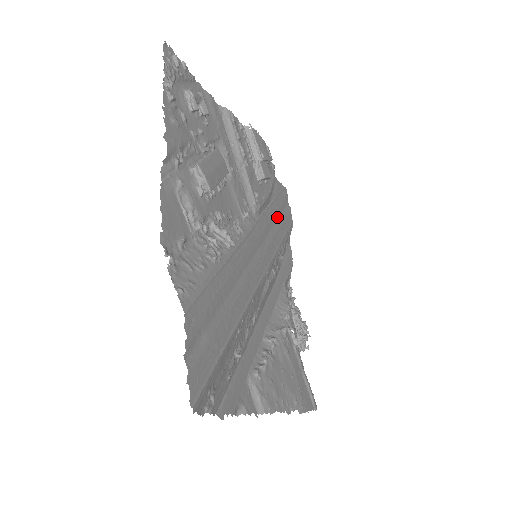
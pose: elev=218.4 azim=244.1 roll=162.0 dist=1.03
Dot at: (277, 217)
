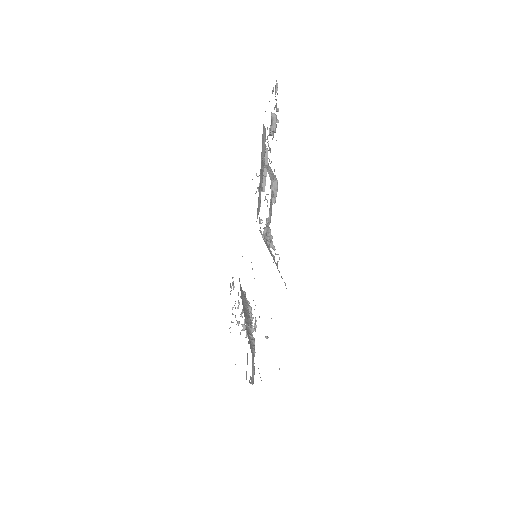
Dot at: occluded
